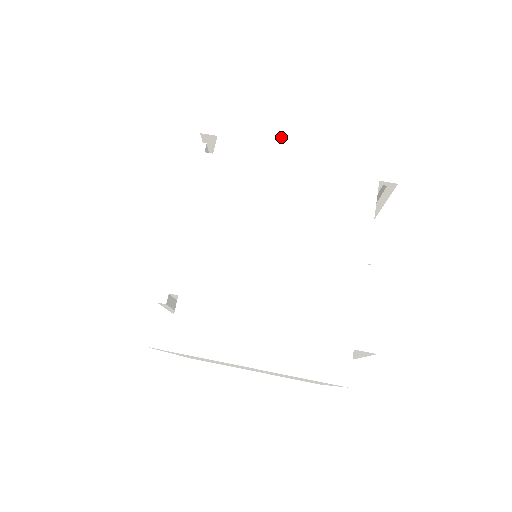
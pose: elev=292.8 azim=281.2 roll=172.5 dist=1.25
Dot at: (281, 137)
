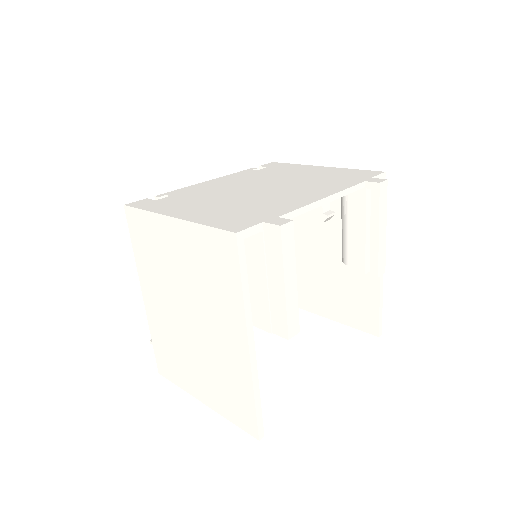
Dot at: (309, 169)
